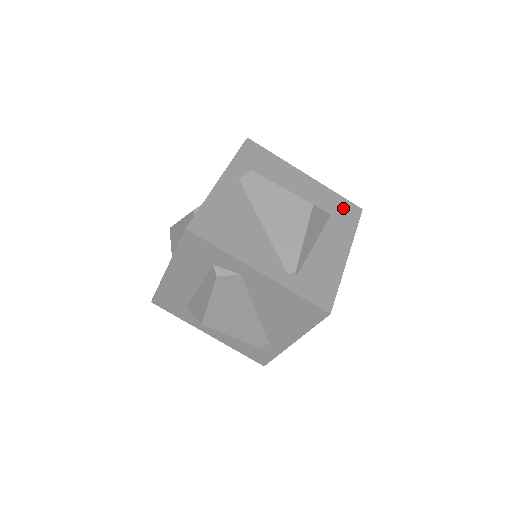
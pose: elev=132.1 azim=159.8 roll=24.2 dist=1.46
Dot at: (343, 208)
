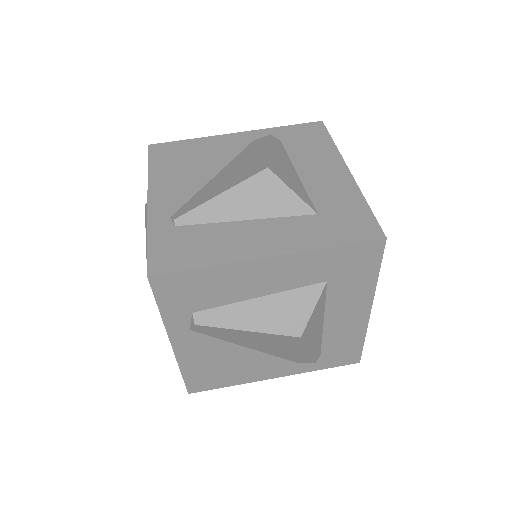
Dot at: (351, 219)
